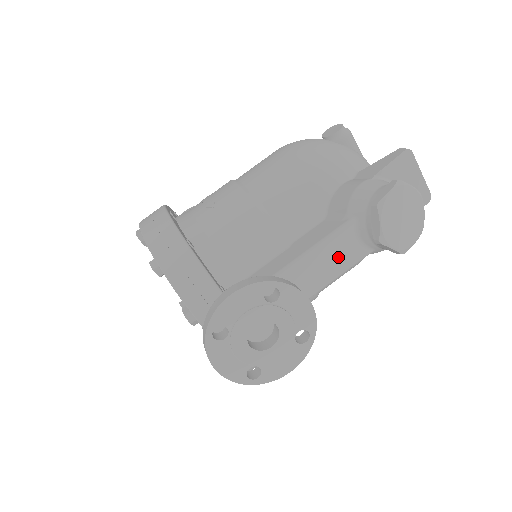
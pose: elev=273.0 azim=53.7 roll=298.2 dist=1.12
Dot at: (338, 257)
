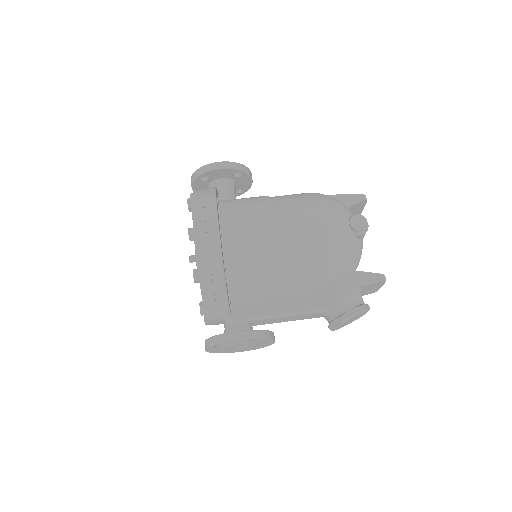
Dot at: (304, 317)
